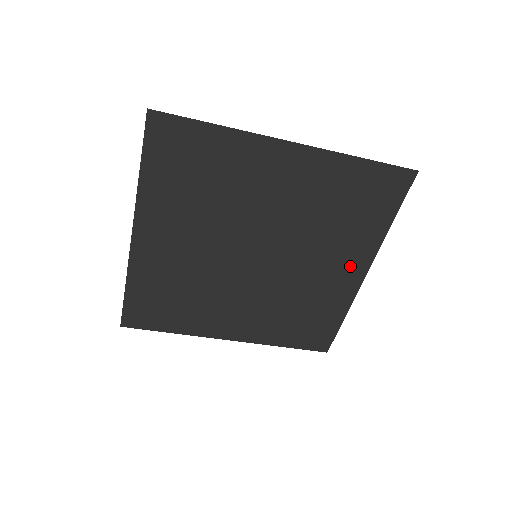
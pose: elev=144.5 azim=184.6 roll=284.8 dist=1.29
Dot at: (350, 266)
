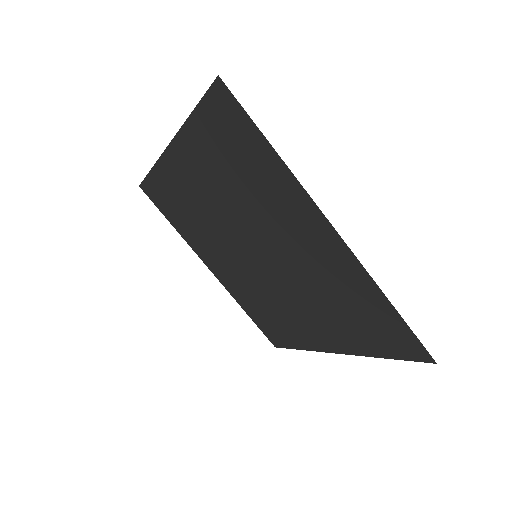
Dot at: (326, 337)
